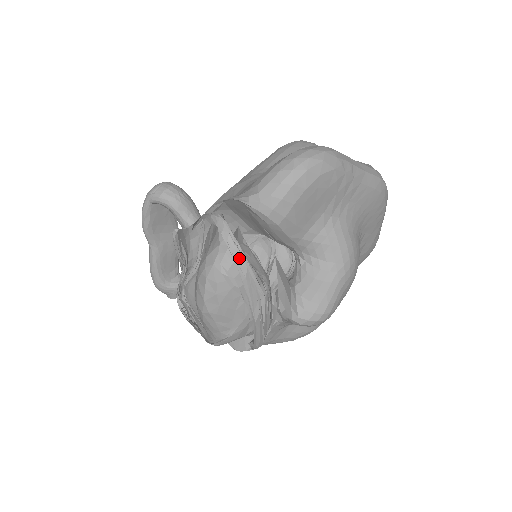
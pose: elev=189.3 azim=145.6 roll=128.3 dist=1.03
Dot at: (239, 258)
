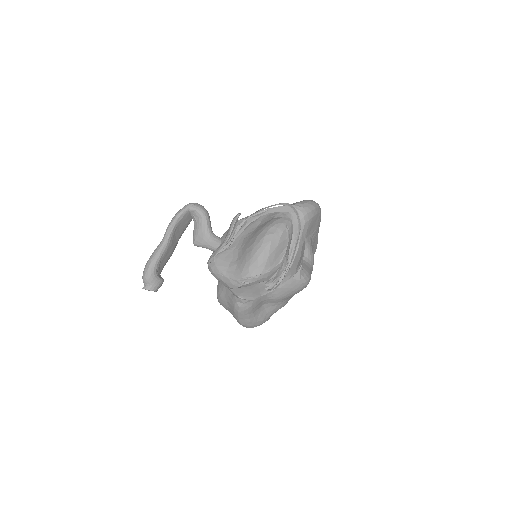
Dot at: (299, 222)
